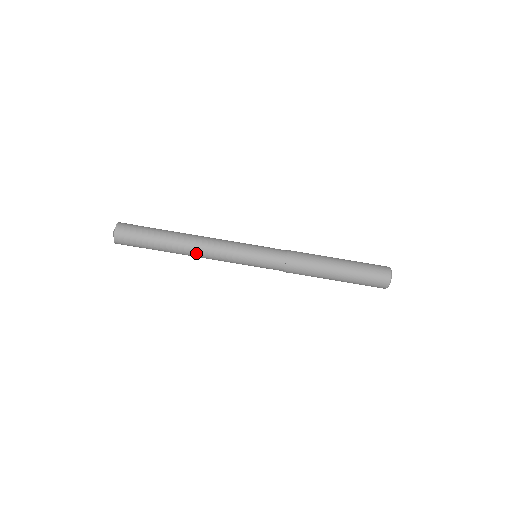
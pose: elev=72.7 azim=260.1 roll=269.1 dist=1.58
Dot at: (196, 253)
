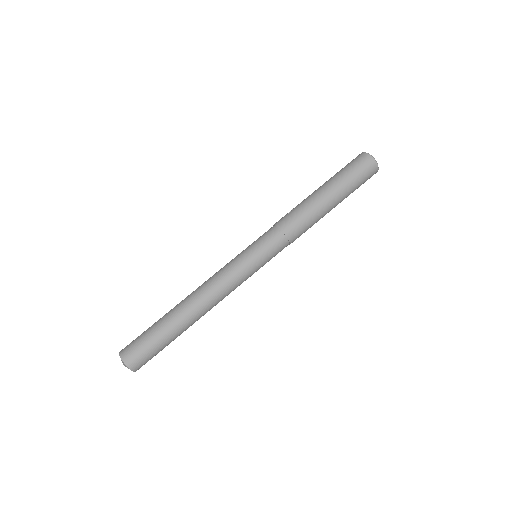
Dot at: (209, 307)
